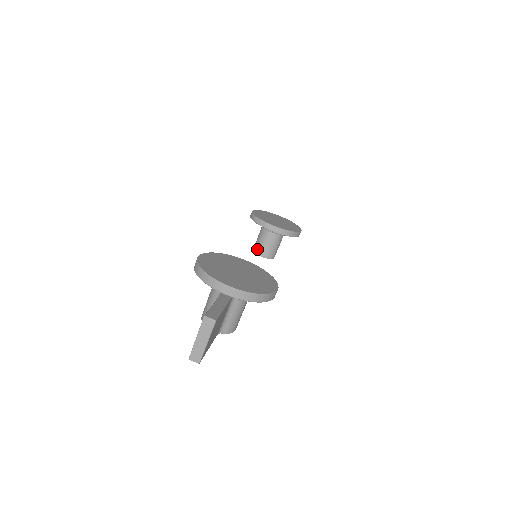
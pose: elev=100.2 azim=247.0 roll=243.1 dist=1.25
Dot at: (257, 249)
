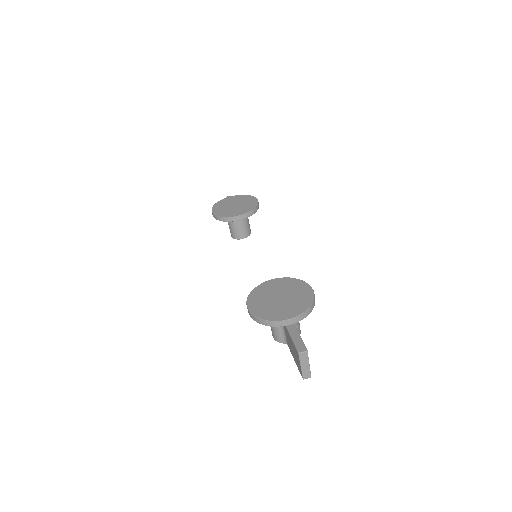
Dot at: (236, 236)
